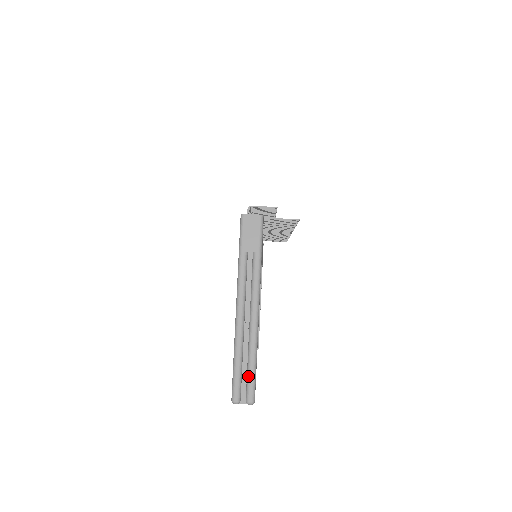
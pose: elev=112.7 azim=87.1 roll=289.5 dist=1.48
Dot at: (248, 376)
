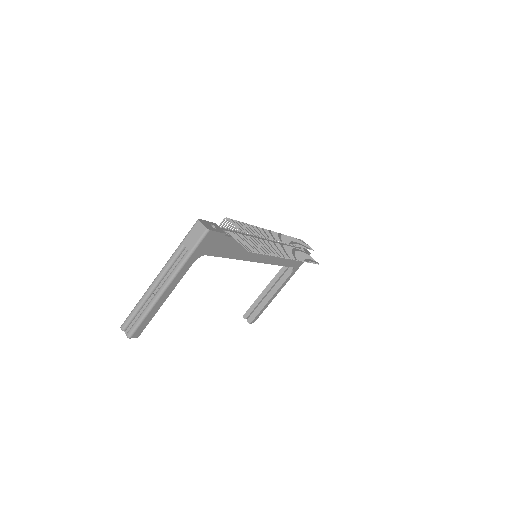
Dot at: (136, 320)
